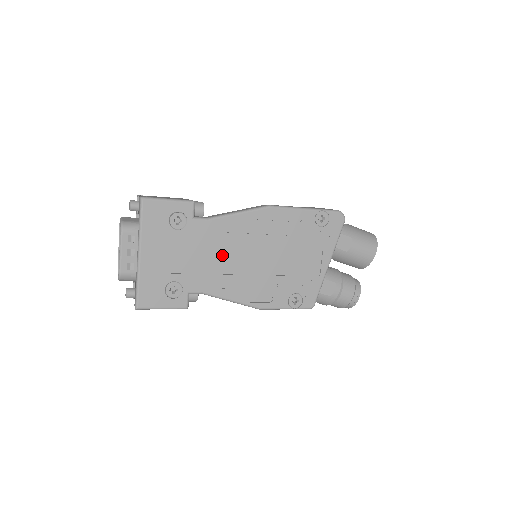
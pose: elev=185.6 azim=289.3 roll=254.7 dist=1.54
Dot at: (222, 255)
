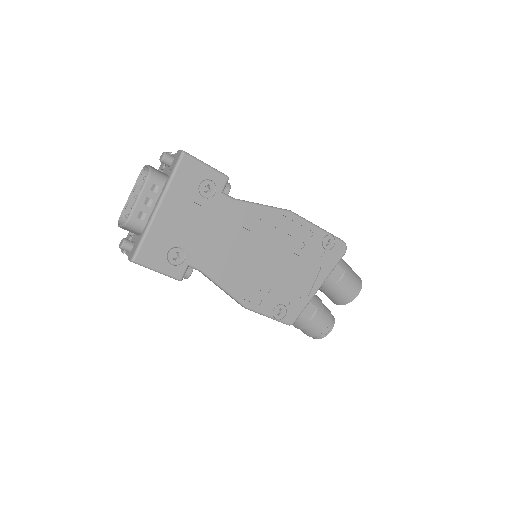
Dot at: (233, 240)
